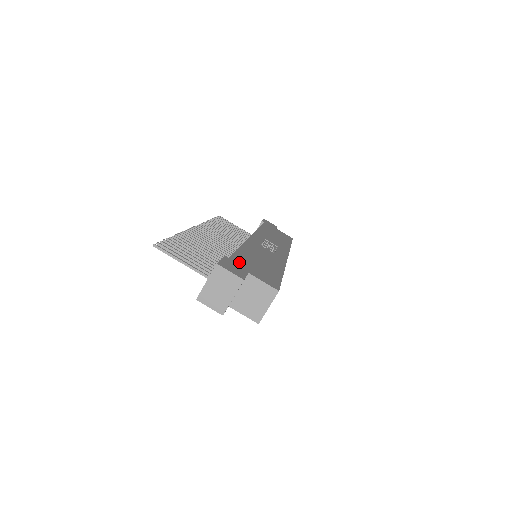
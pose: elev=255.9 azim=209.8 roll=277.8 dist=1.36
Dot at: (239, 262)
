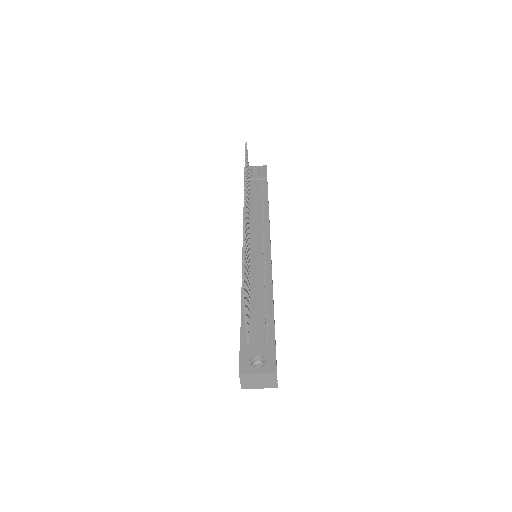
Dot at: occluded
